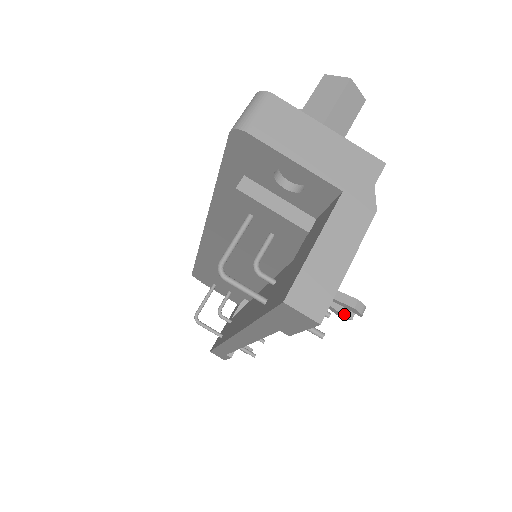
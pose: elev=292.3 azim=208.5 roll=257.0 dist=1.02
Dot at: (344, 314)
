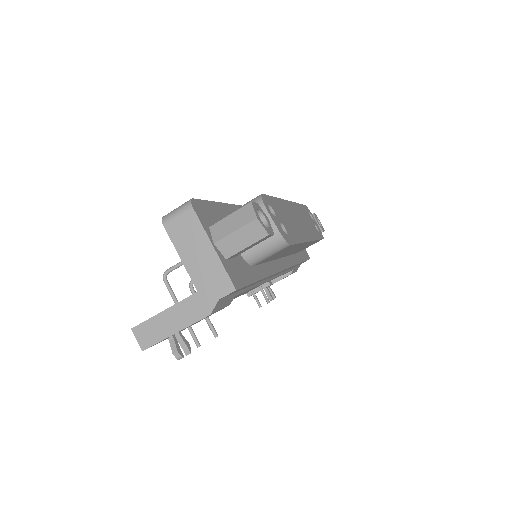
Dot at: (184, 350)
